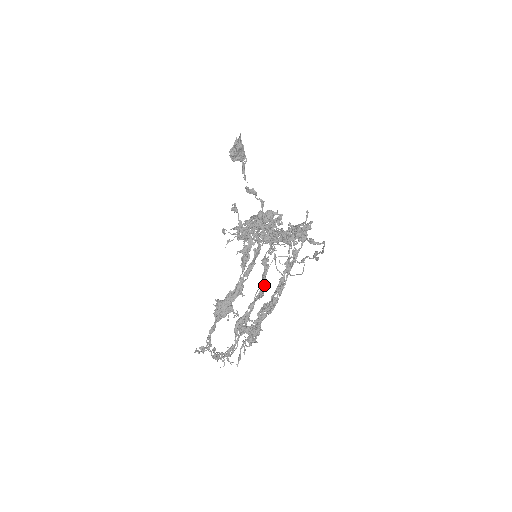
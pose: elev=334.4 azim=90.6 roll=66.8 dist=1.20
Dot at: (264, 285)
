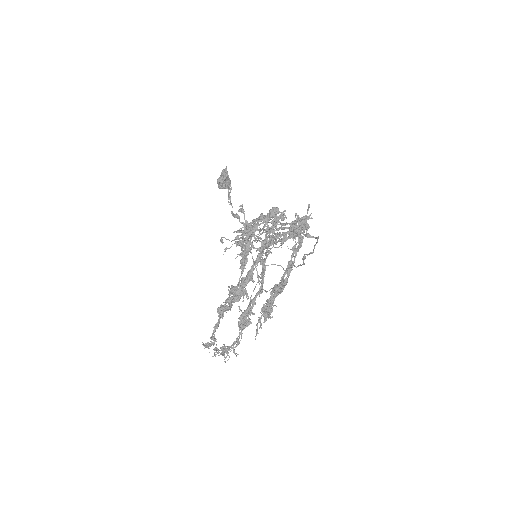
Dot at: (263, 282)
